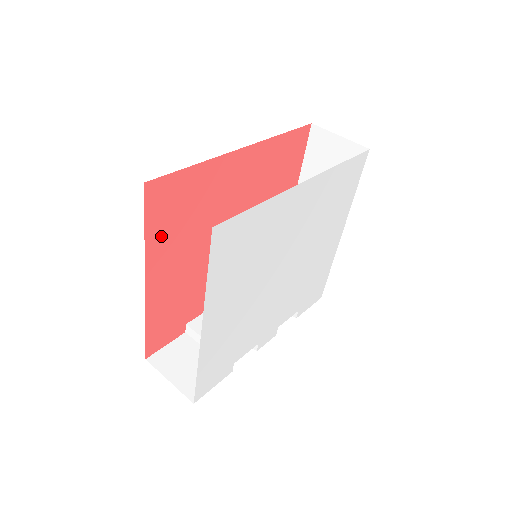
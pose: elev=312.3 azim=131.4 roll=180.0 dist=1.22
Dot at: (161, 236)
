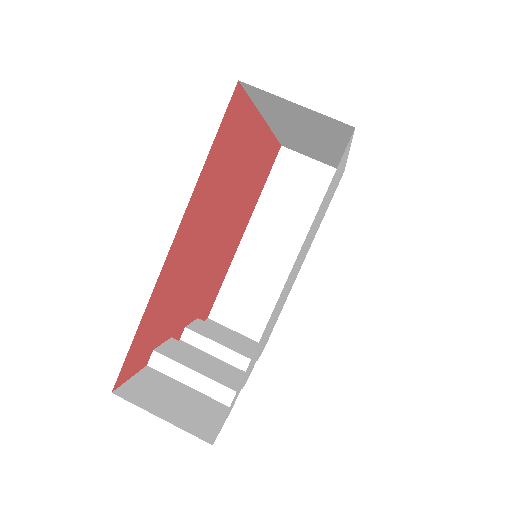
Dot at: (208, 177)
